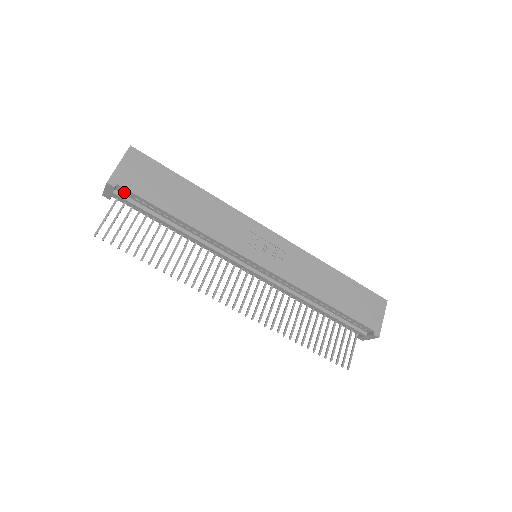
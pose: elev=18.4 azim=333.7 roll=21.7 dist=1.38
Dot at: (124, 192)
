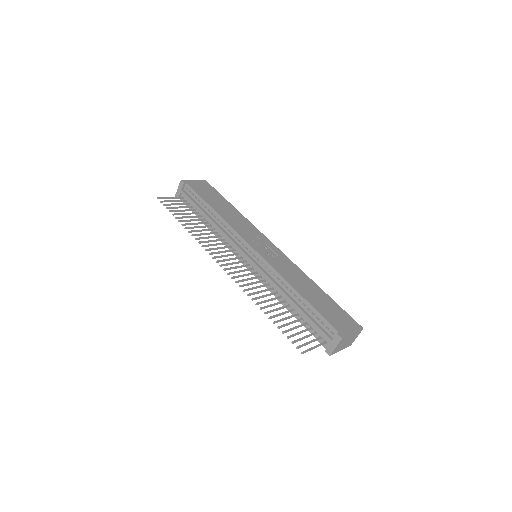
Dot at: (188, 190)
